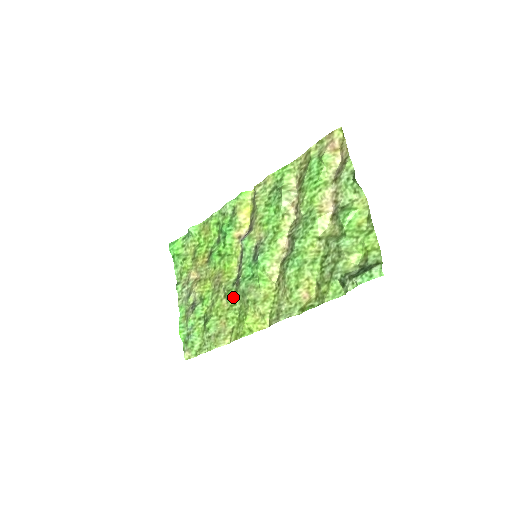
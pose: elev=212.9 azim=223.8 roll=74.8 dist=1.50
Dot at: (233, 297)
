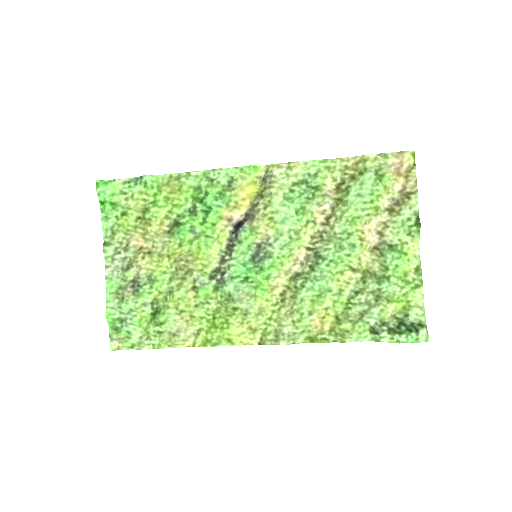
Dot at: (208, 294)
